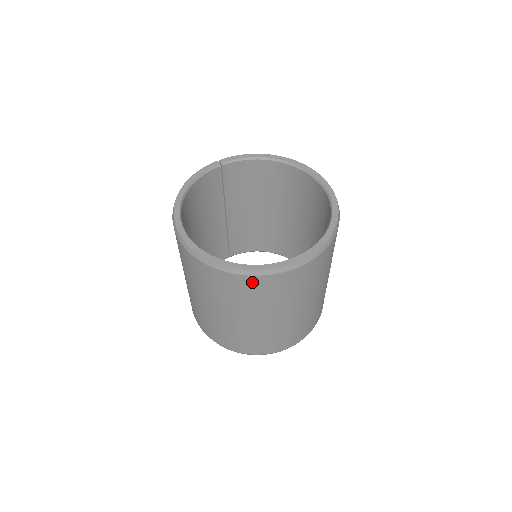
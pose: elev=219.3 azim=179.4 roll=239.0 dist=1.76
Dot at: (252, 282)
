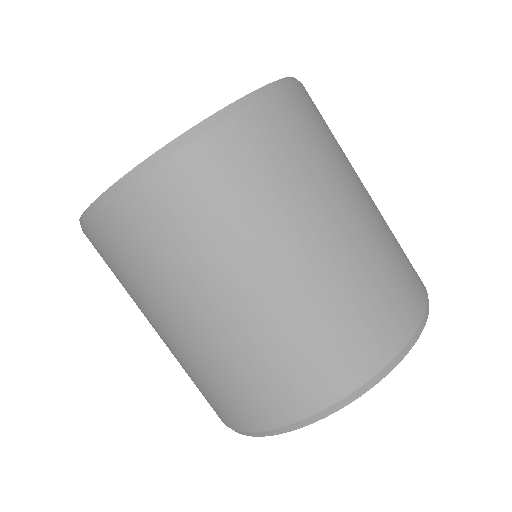
Dot at: (251, 129)
